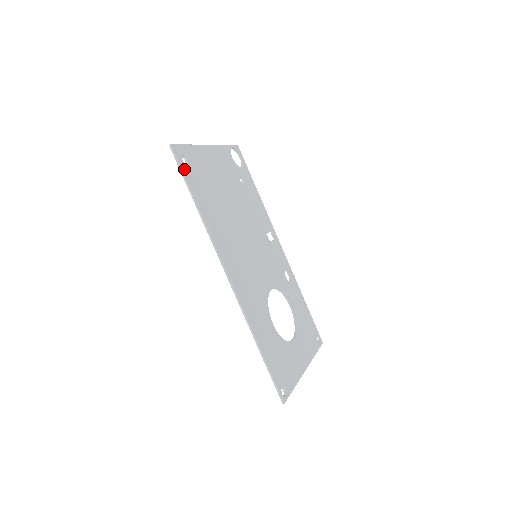
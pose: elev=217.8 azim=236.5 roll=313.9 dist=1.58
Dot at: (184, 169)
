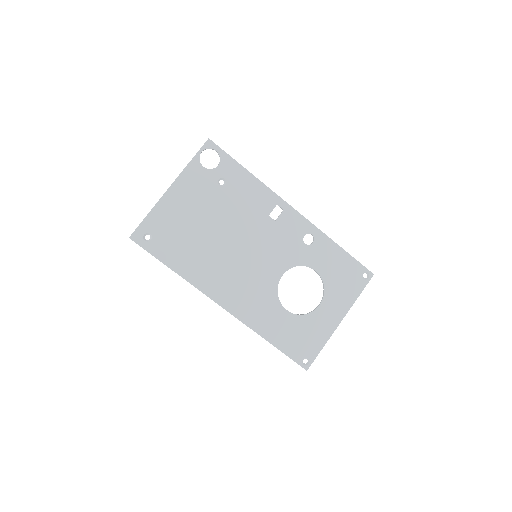
Dot at: (149, 248)
